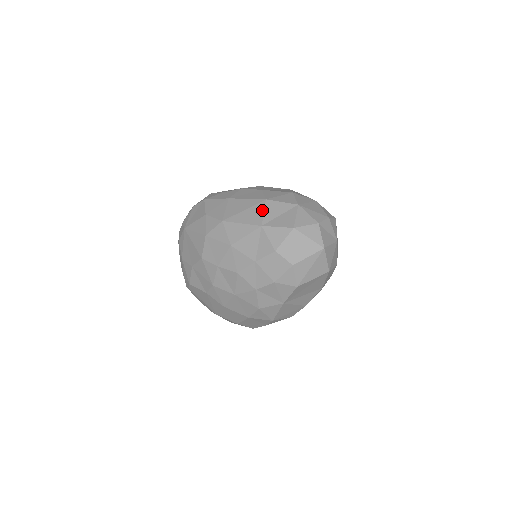
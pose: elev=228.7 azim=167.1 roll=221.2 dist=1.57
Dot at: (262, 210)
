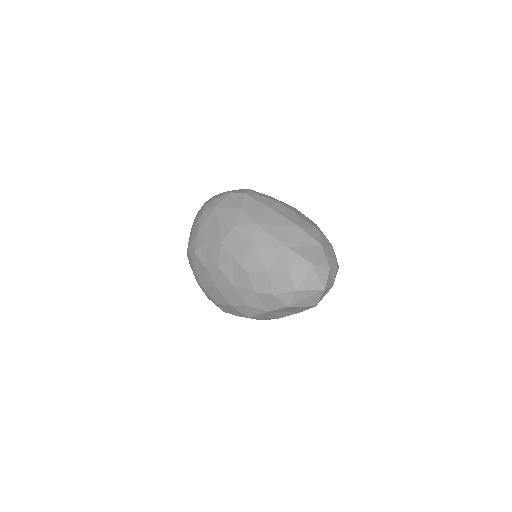
Dot at: (293, 234)
